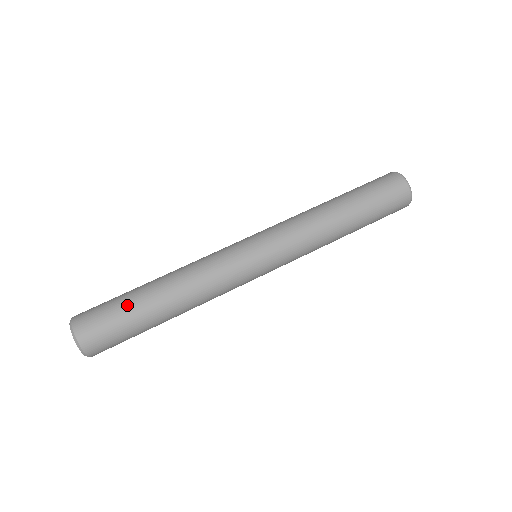
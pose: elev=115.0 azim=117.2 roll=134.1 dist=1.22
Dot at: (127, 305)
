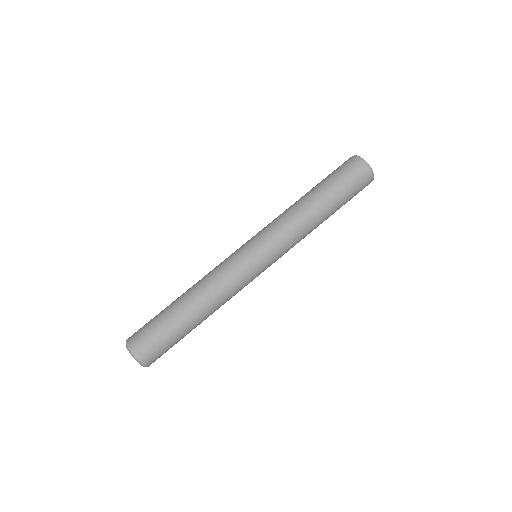
Dot at: (162, 317)
